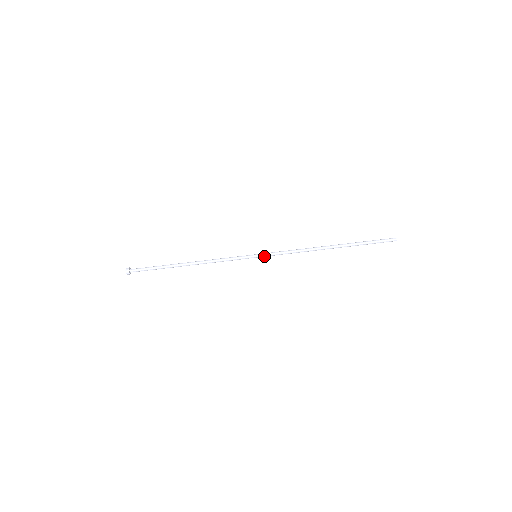
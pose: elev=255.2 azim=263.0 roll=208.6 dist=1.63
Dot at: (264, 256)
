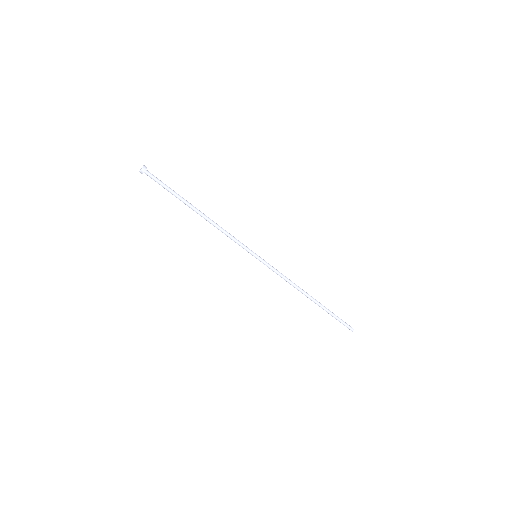
Dot at: occluded
